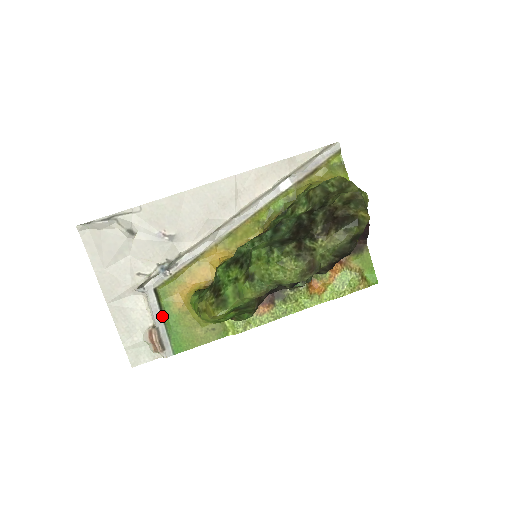
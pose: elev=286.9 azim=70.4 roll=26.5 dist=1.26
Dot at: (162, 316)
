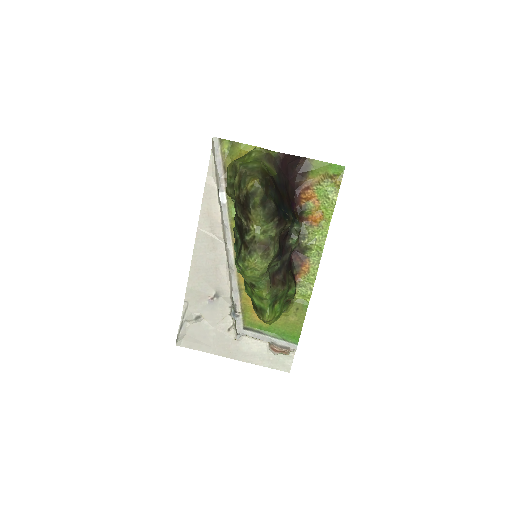
Dot at: (265, 335)
